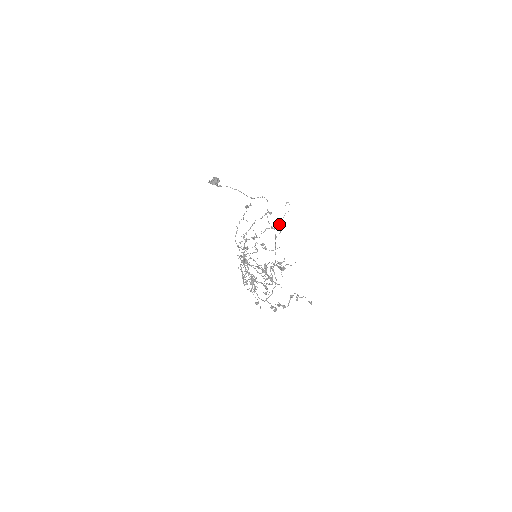
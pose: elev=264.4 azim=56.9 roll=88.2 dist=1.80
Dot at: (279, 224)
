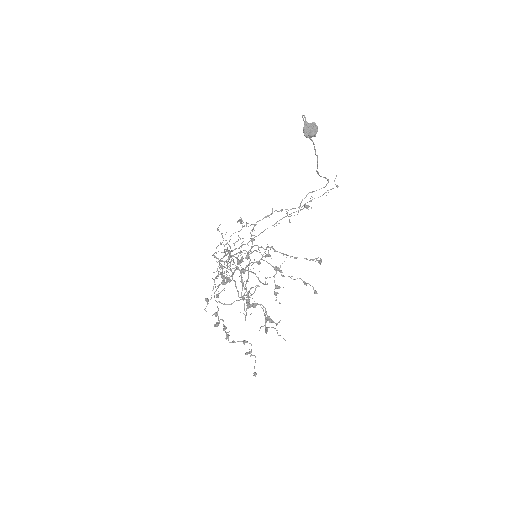
Dot at: (316, 293)
